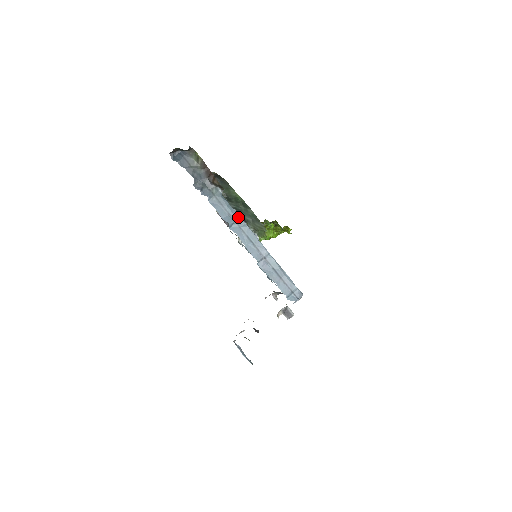
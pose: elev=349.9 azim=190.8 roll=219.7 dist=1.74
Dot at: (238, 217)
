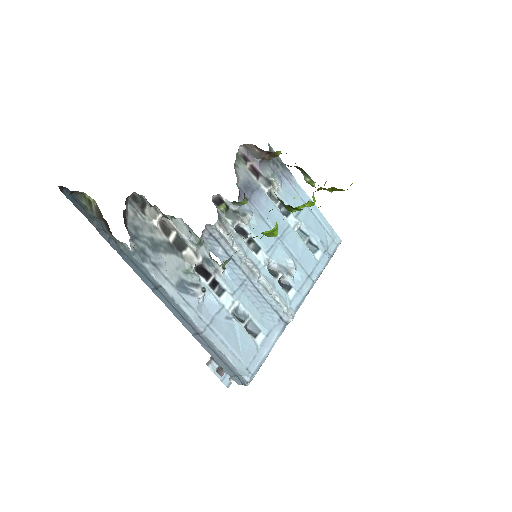
Dot at: (157, 284)
